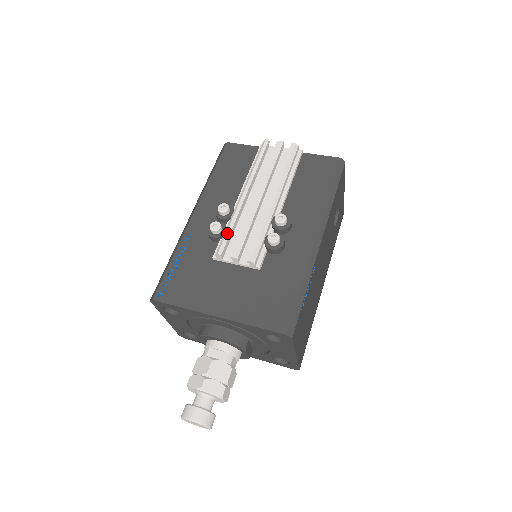
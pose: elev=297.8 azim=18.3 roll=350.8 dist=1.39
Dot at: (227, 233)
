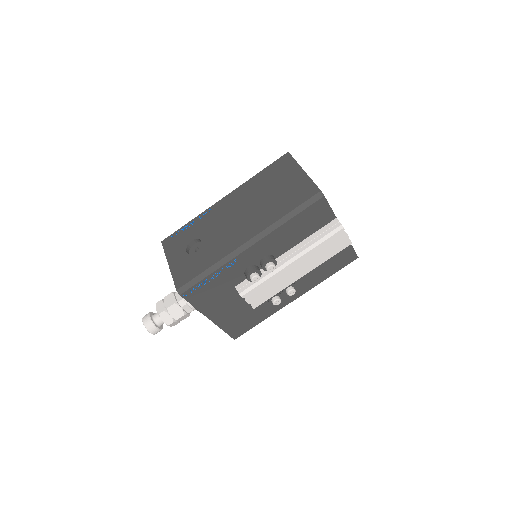
Dot at: (258, 287)
